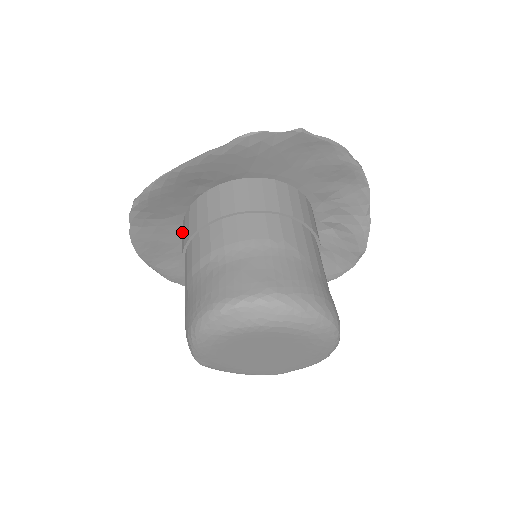
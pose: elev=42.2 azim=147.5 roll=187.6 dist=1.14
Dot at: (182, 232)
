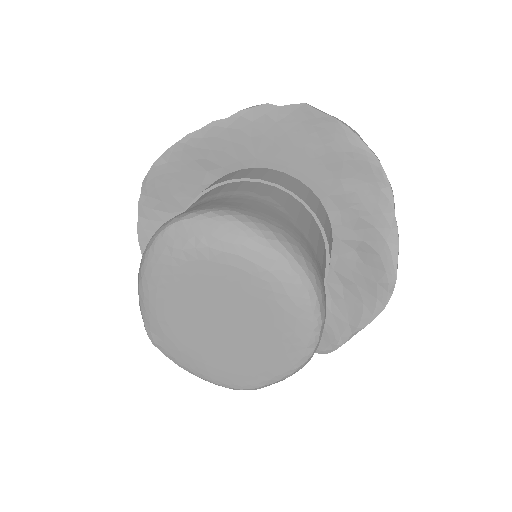
Dot at: occluded
